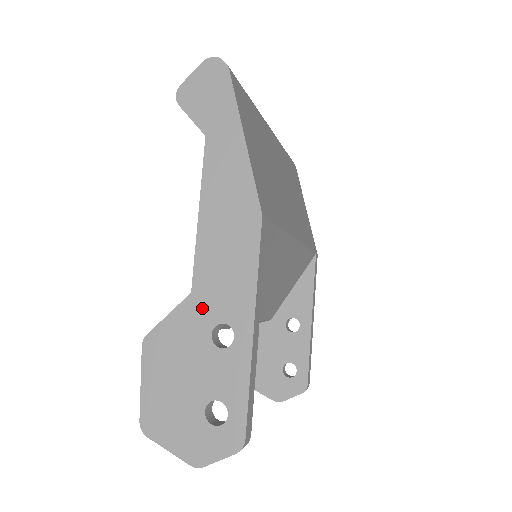
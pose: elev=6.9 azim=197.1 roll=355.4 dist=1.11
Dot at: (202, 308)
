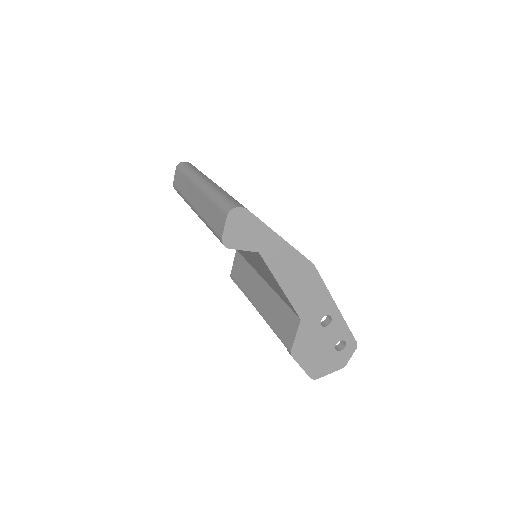
Dot at: (310, 320)
